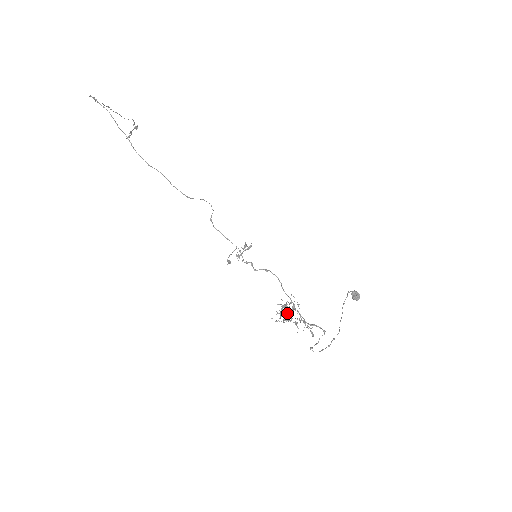
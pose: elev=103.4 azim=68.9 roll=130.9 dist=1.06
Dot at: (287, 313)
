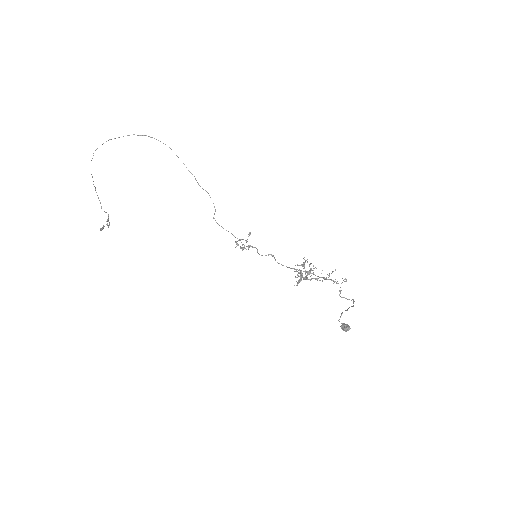
Dot at: occluded
